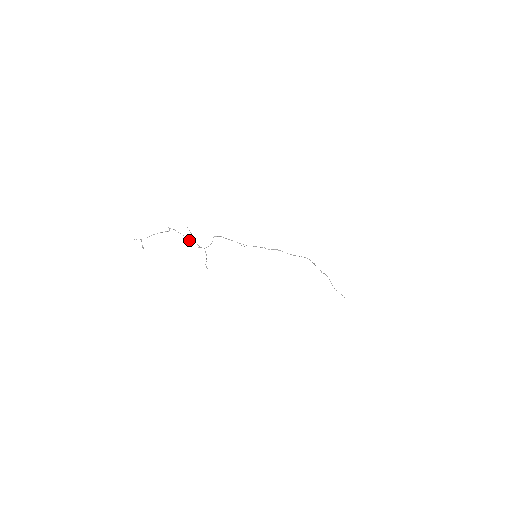
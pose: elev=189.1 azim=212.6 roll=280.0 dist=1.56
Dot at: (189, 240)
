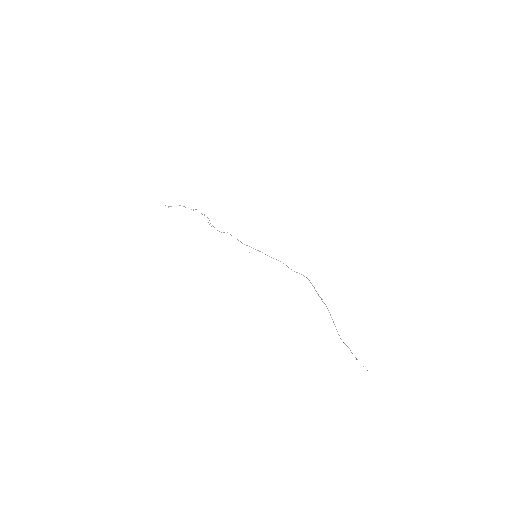
Dot at: (204, 215)
